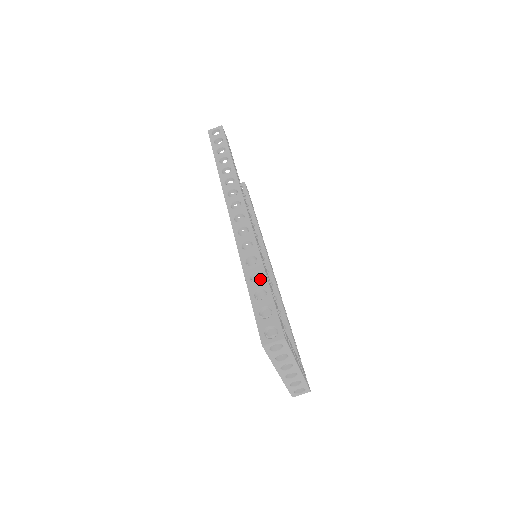
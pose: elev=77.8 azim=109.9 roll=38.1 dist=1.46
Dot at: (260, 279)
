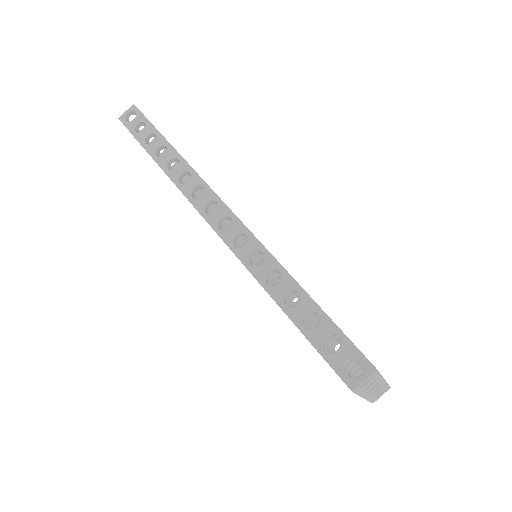
Dot at: (299, 299)
